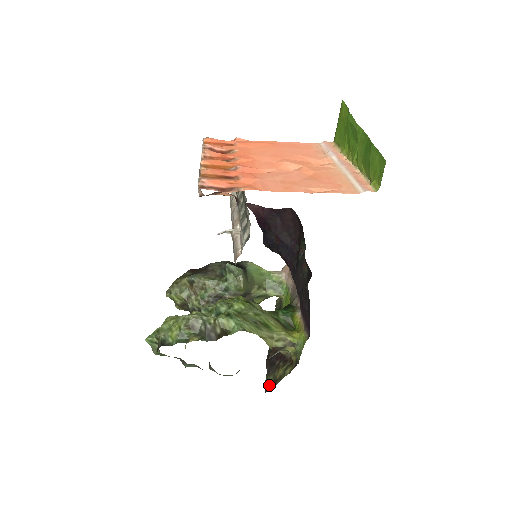
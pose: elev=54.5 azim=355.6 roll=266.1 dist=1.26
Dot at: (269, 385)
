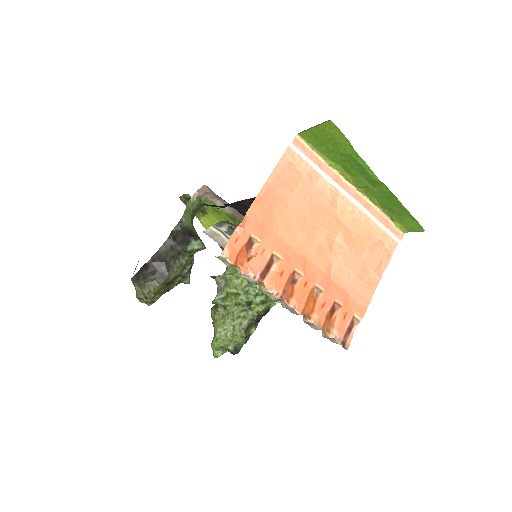
Dot at: occluded
